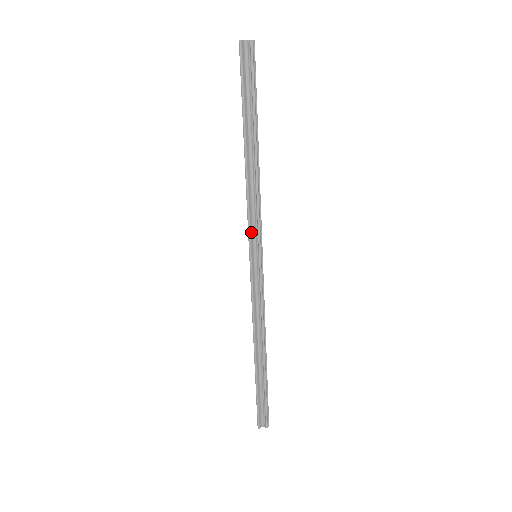
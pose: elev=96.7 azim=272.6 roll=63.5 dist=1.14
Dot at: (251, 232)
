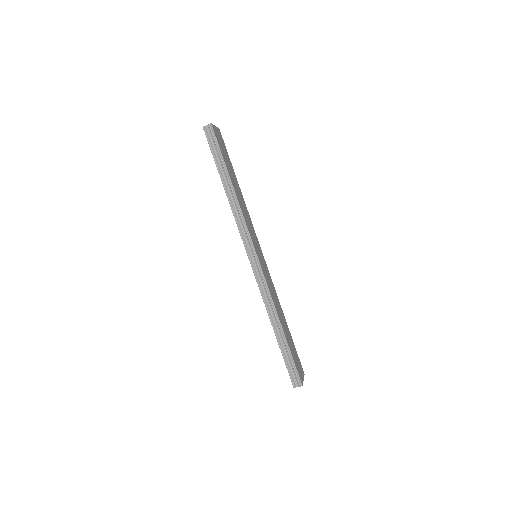
Dot at: (243, 237)
